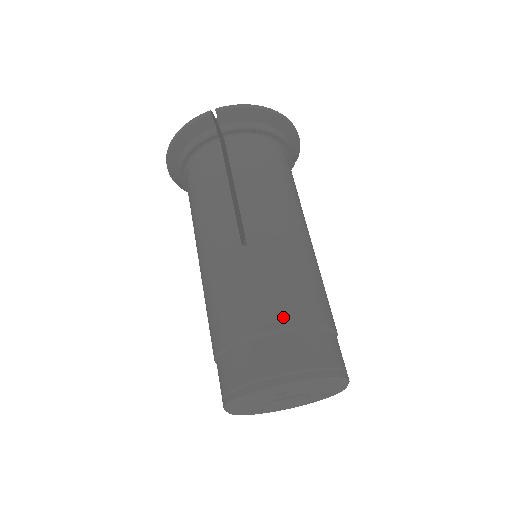
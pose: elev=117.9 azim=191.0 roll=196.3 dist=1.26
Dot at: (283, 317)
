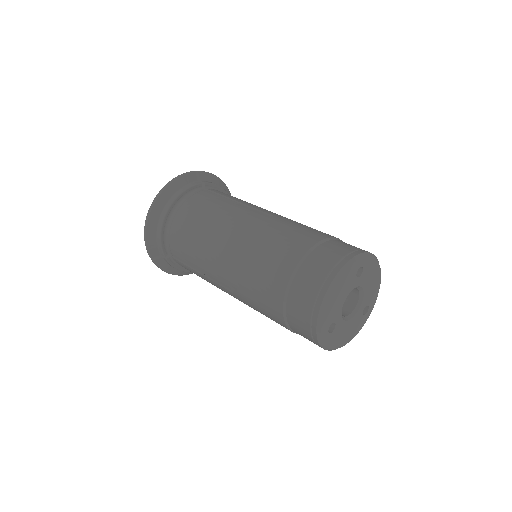
Dot at: (330, 235)
